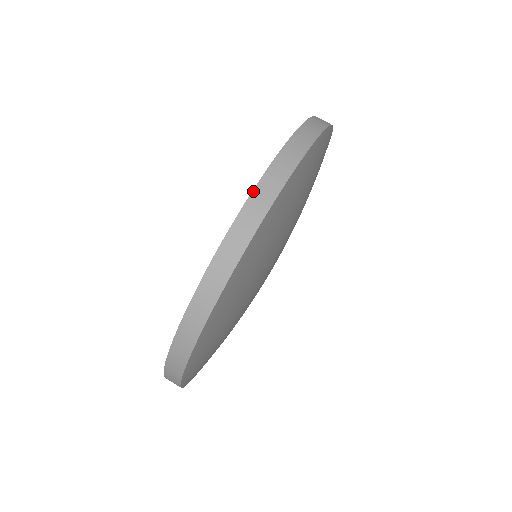
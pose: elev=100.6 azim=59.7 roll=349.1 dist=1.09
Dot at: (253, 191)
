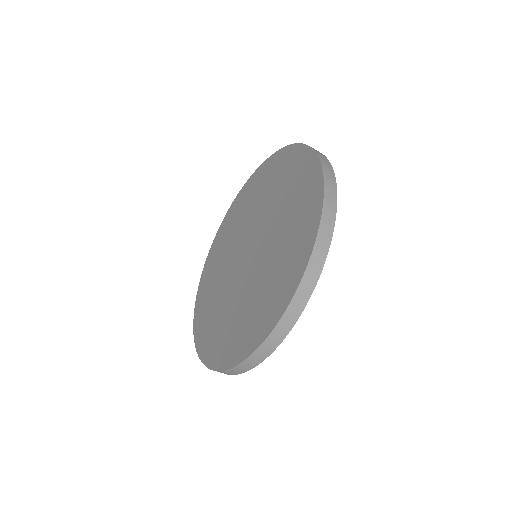
Dot at: (264, 342)
